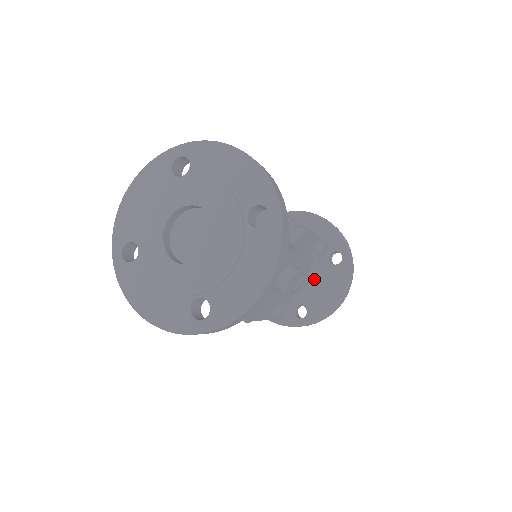
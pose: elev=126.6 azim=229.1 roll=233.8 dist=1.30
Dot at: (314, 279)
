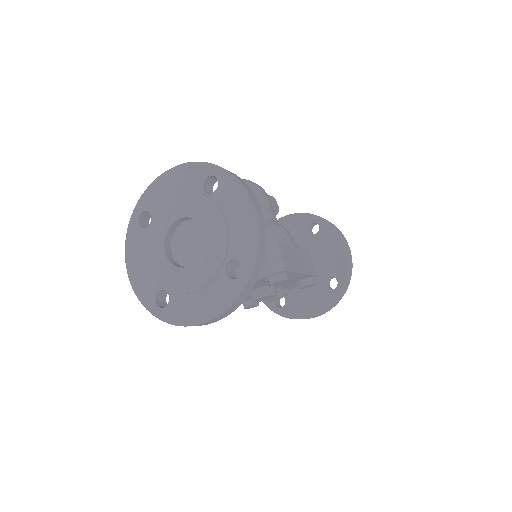
Dot at: occluded
